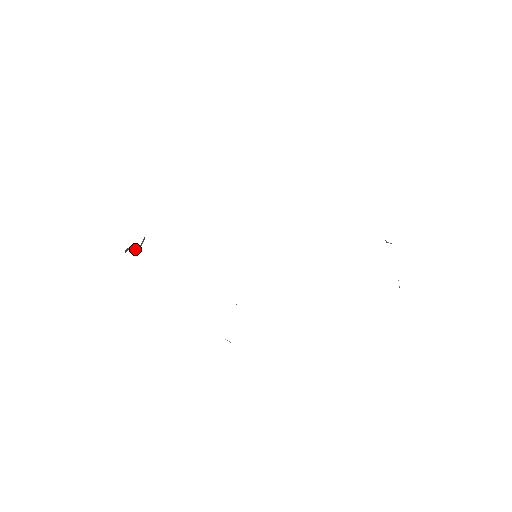
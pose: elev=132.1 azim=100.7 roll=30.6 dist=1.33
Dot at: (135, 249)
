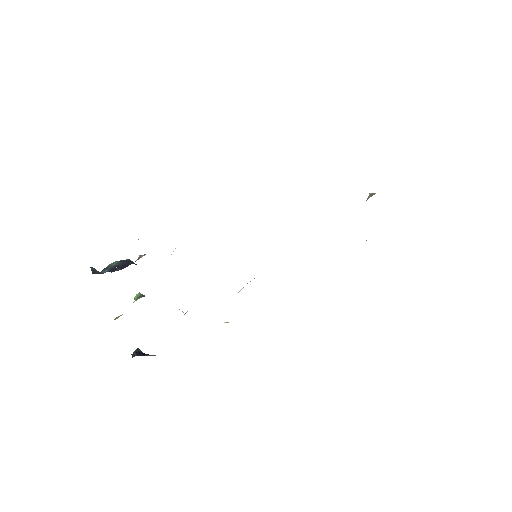
Dot at: occluded
